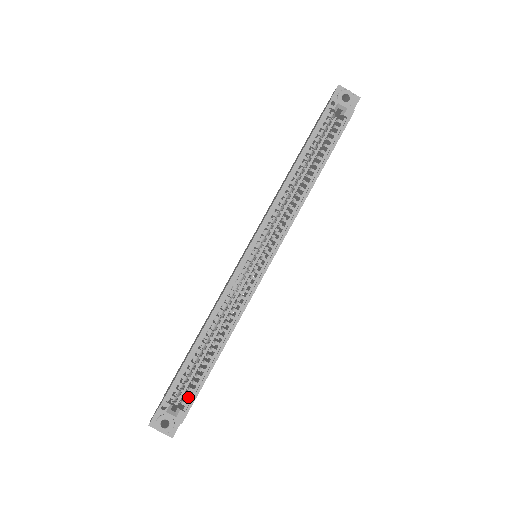
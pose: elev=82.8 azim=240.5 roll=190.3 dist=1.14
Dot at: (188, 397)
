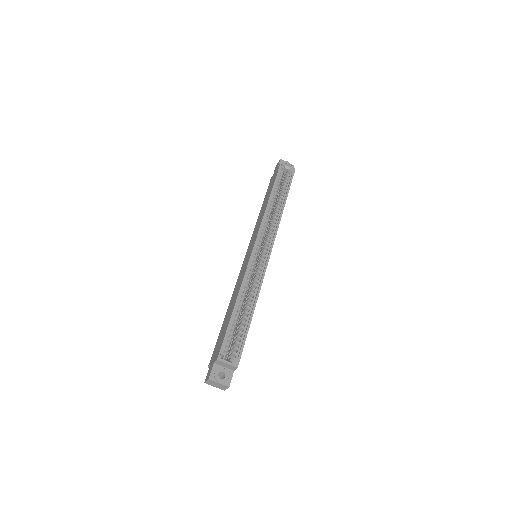
Dot at: (237, 348)
